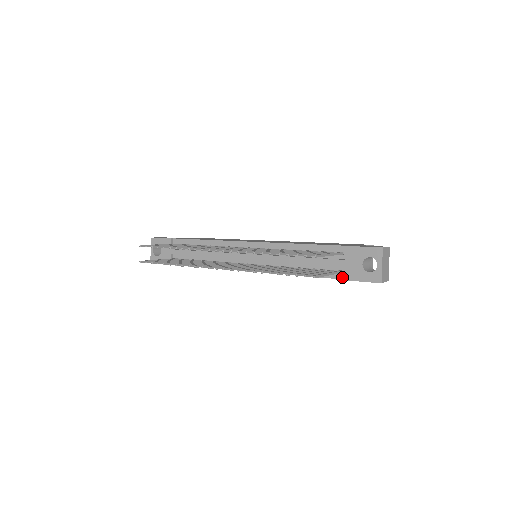
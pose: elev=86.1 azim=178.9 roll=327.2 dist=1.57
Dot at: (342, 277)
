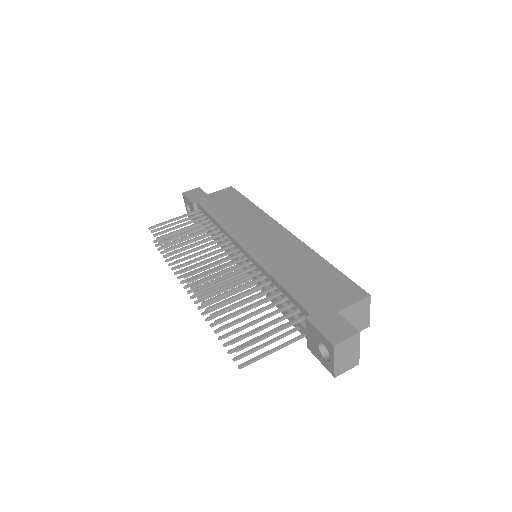
Dot at: occluded
